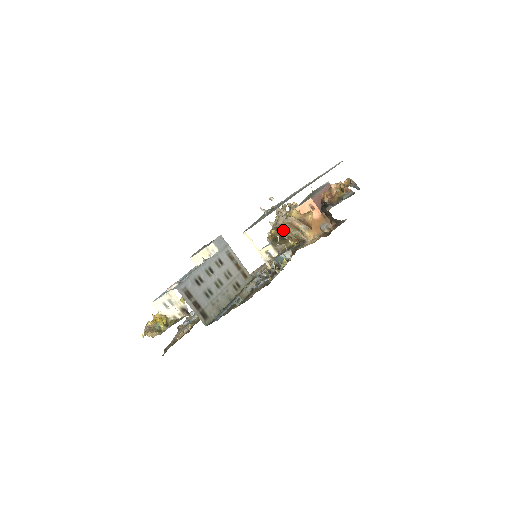
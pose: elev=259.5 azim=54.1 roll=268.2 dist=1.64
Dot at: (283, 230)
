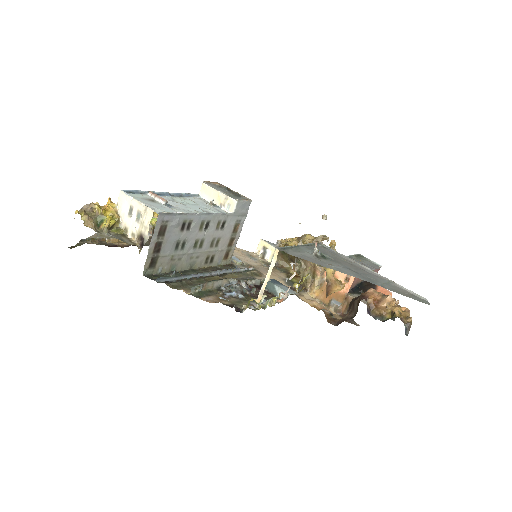
Dot at: (302, 261)
